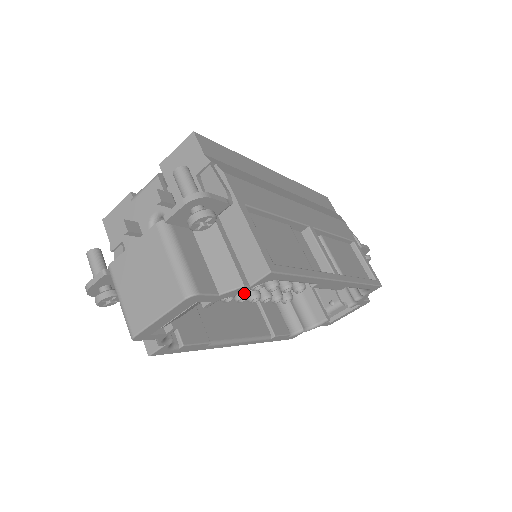
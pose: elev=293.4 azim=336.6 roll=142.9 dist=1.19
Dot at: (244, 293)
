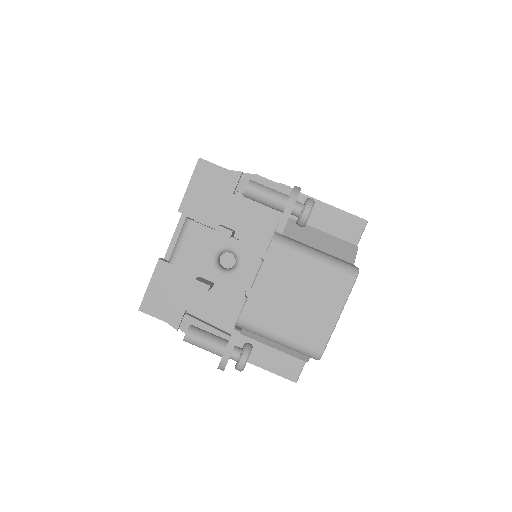
Dot at: occluded
